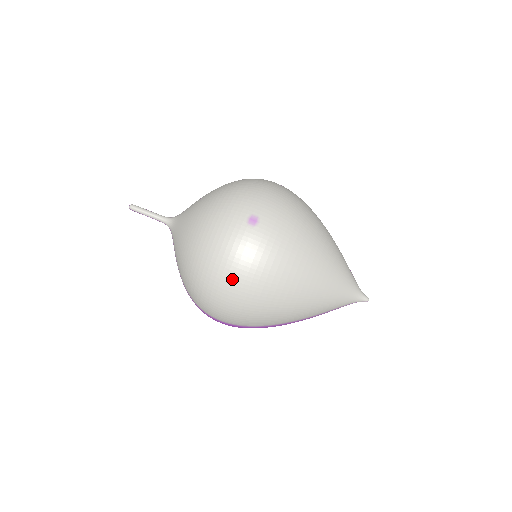
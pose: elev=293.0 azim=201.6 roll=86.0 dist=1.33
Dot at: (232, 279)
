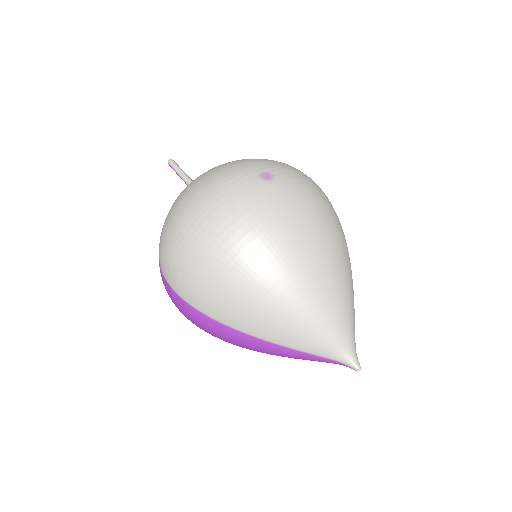
Dot at: (206, 219)
